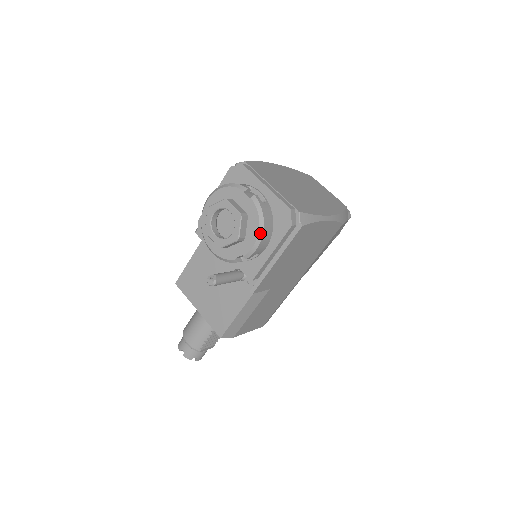
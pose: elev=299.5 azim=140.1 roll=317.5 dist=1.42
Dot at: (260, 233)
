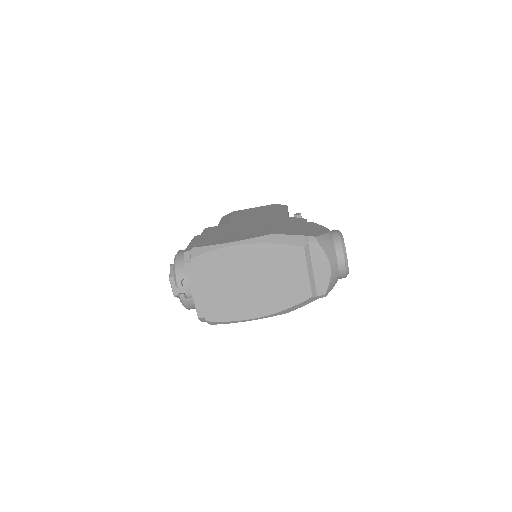
Dot at: occluded
